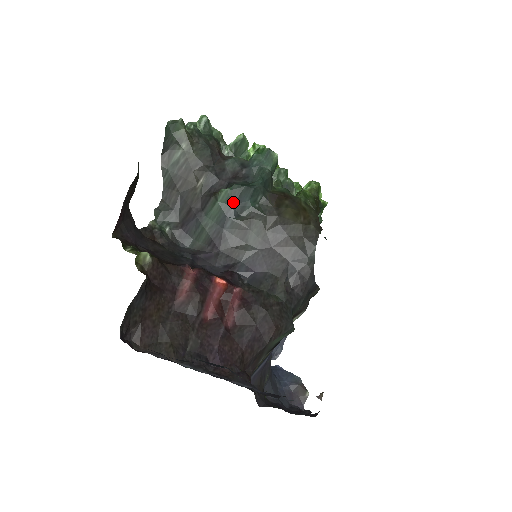
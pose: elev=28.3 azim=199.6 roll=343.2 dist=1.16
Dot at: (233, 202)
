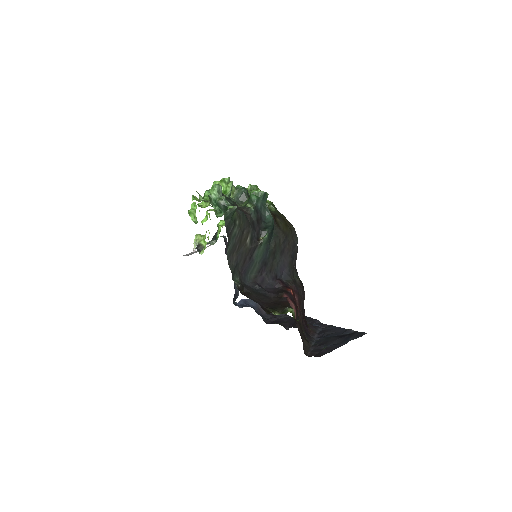
Dot at: (268, 241)
